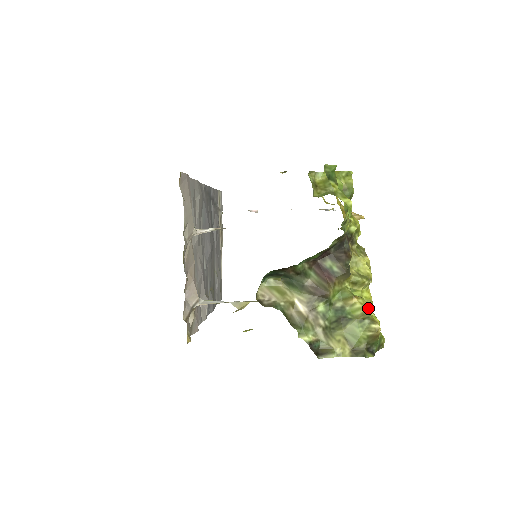
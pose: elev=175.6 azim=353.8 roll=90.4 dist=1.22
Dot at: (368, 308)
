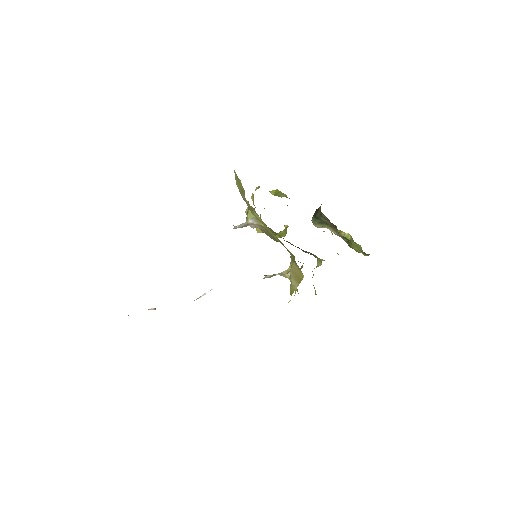
Dot at: (337, 253)
